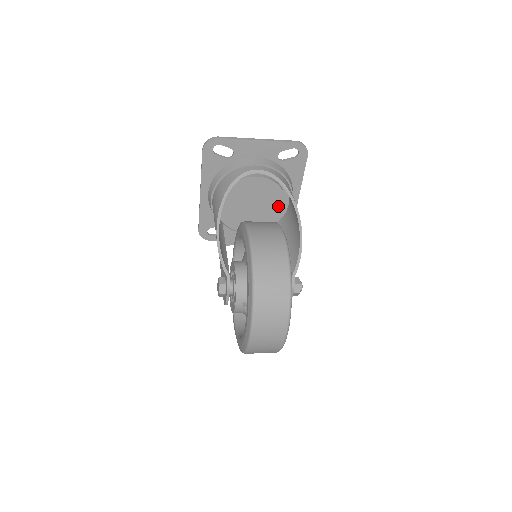
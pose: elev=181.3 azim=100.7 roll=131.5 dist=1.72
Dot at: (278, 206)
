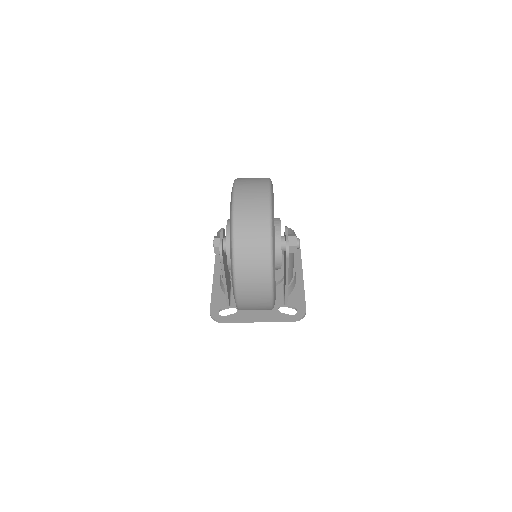
Dot at: occluded
